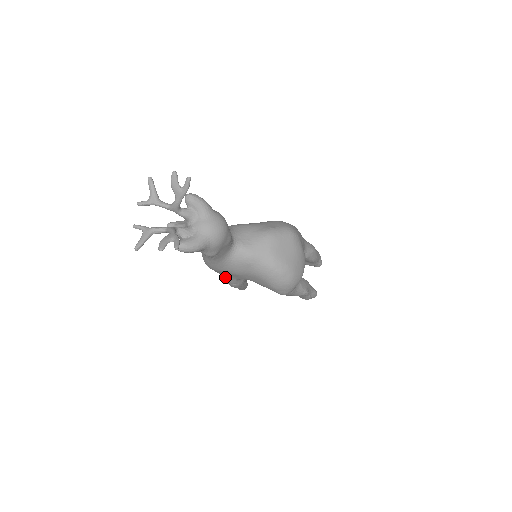
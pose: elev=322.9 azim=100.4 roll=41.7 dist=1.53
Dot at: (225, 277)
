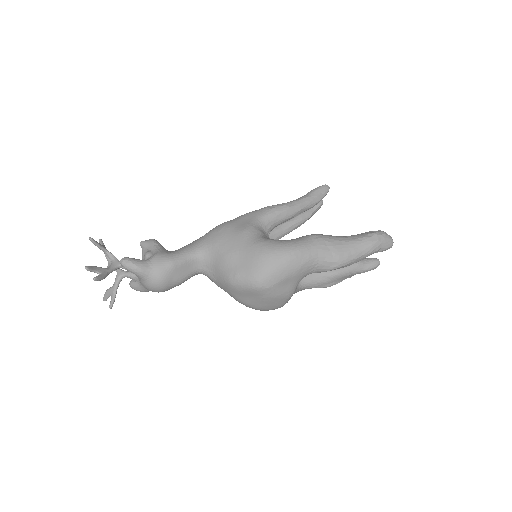
Dot at: occluded
